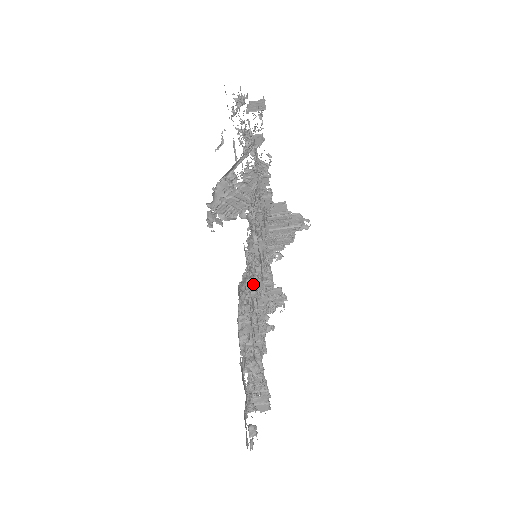
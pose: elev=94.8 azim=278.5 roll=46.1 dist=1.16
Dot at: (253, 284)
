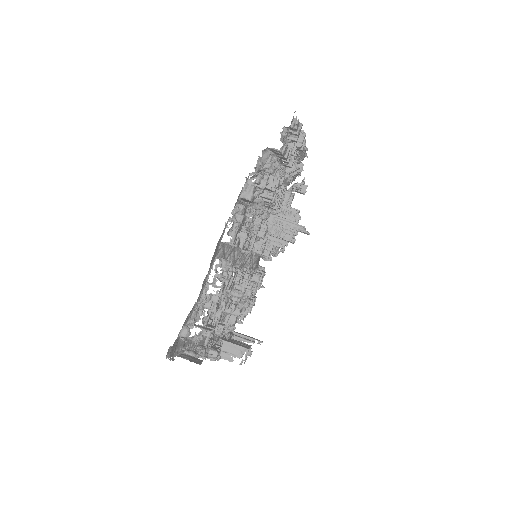
Dot at: (268, 174)
